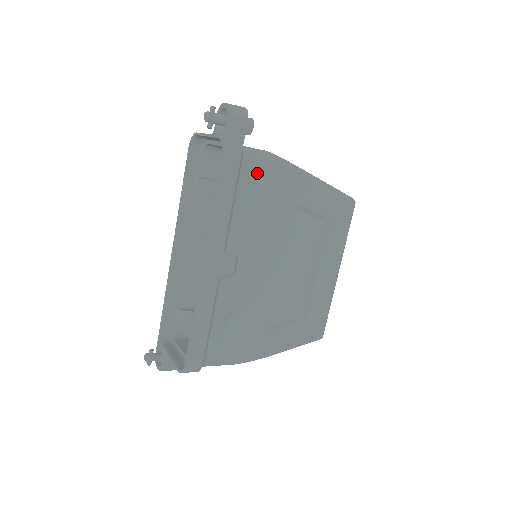
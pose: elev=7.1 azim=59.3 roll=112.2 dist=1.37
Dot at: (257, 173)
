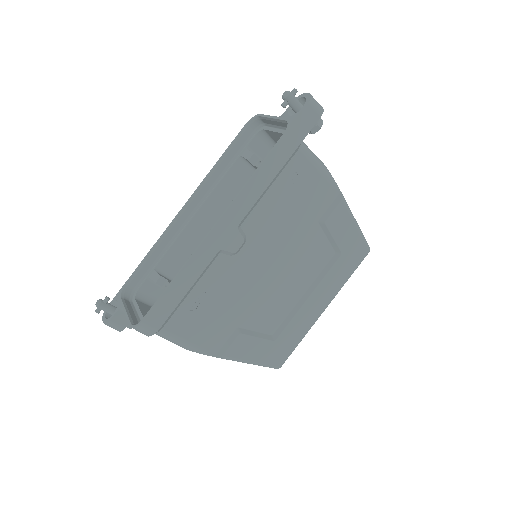
Dot at: (303, 171)
